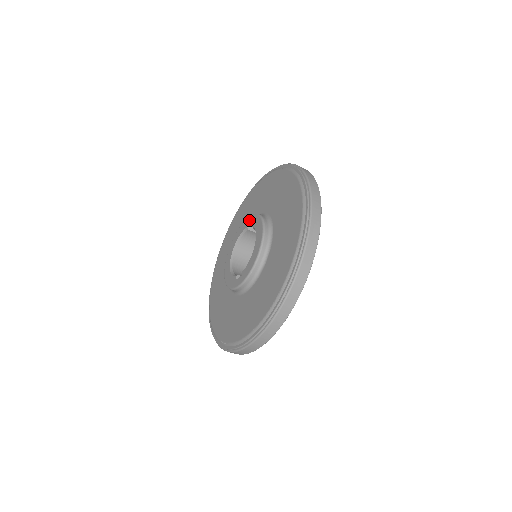
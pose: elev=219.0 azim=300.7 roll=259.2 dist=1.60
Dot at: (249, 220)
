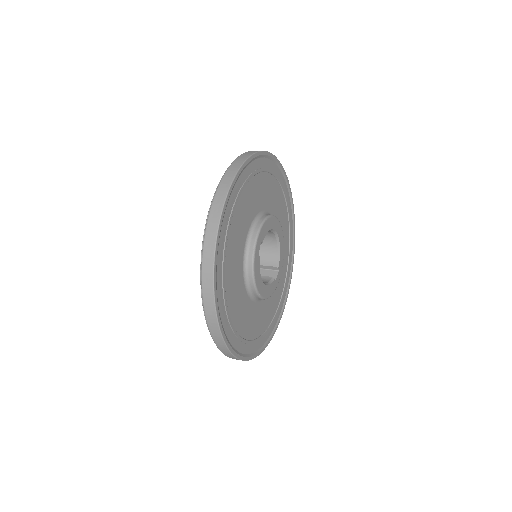
Dot at: occluded
